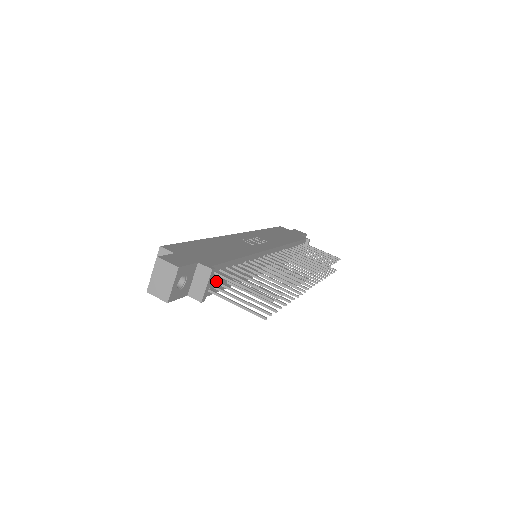
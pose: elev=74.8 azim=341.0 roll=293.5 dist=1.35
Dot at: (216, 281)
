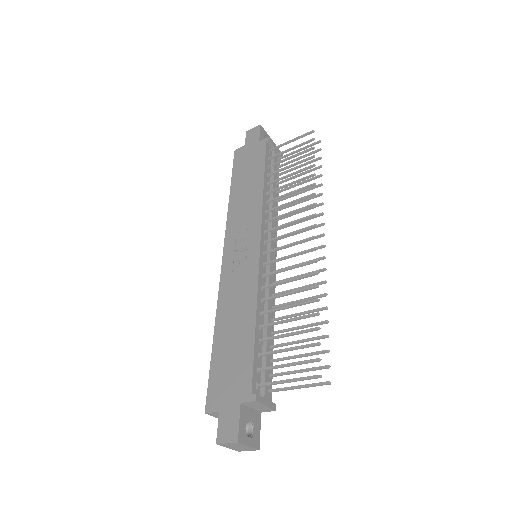
Dot at: occluded
